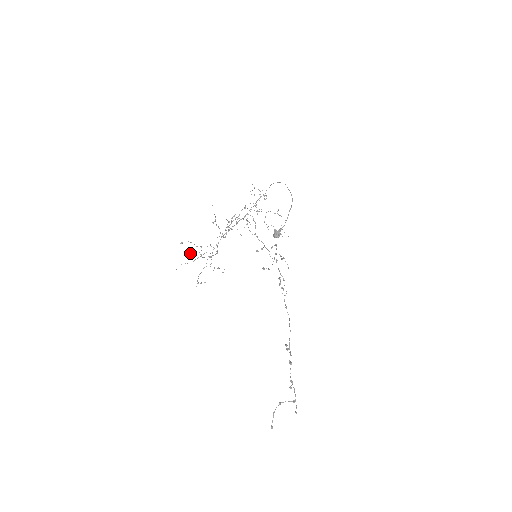
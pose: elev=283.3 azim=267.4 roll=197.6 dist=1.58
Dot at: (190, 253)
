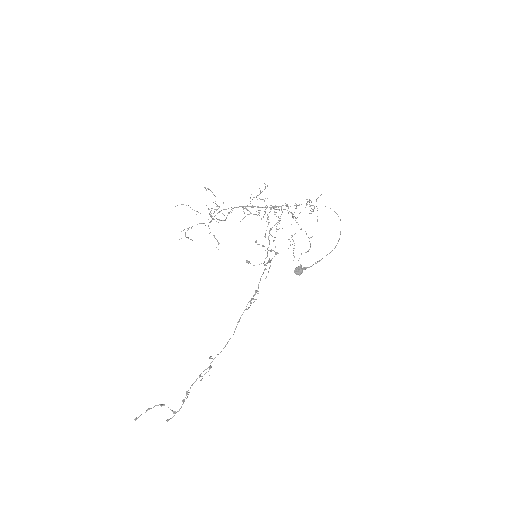
Dot at: occluded
